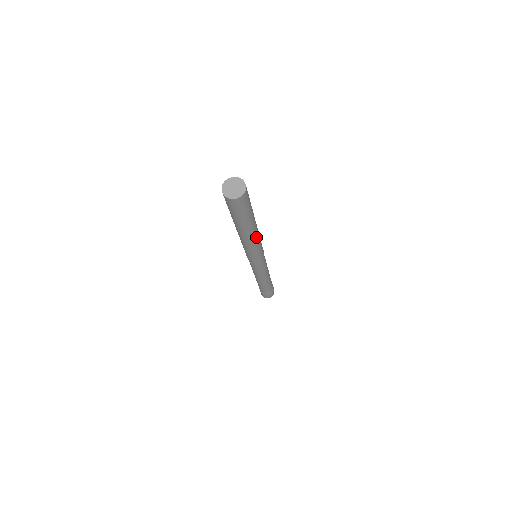
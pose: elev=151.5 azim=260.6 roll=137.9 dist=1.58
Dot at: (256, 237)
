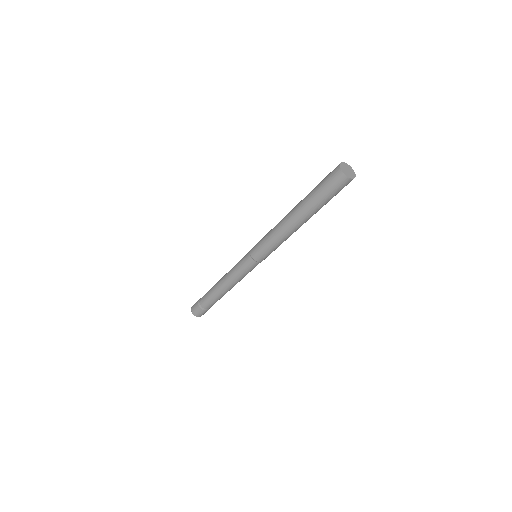
Dot at: occluded
